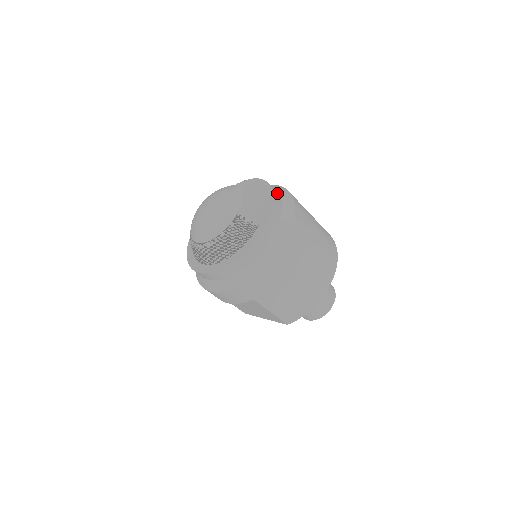
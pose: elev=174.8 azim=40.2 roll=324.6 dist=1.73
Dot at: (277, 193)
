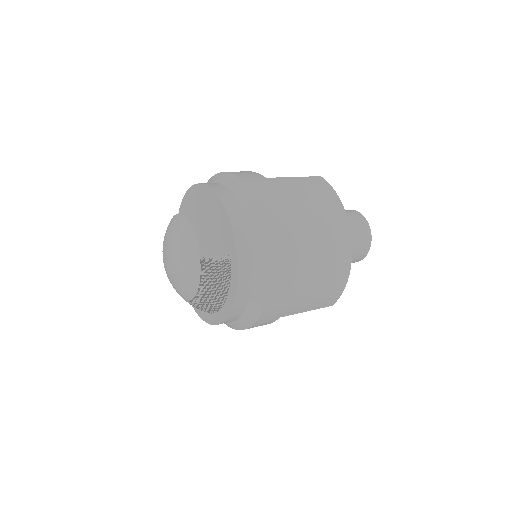
Dot at: (228, 196)
